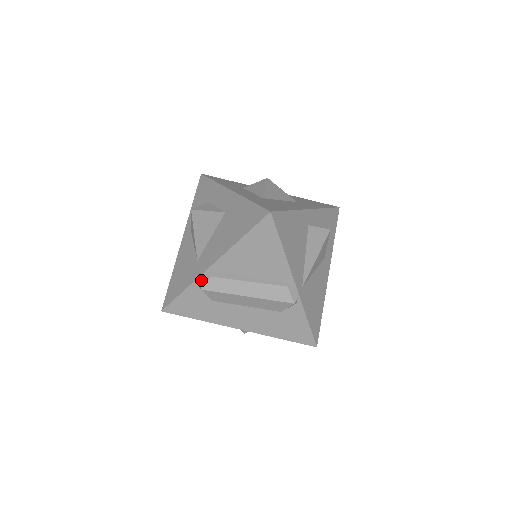
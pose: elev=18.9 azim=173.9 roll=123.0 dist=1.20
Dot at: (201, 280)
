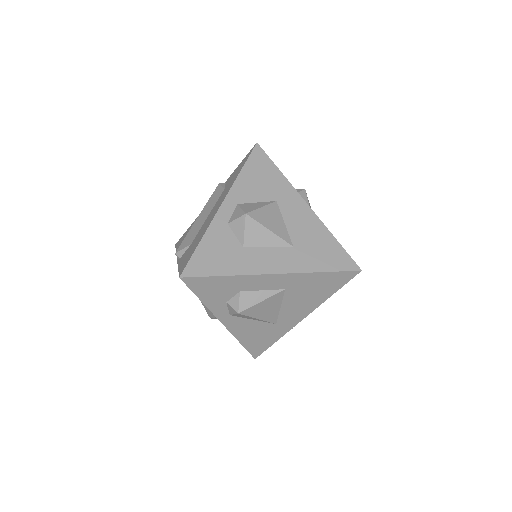
Dot at: (291, 327)
